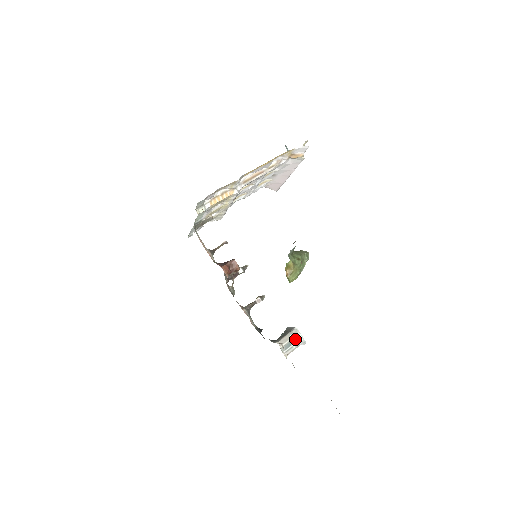
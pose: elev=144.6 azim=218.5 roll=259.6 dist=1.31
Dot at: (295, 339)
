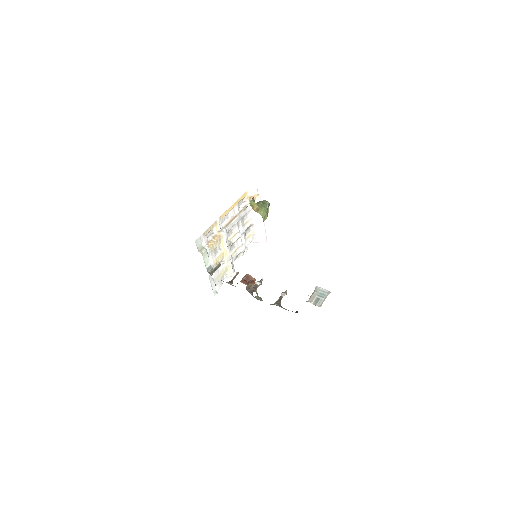
Dot at: (321, 294)
